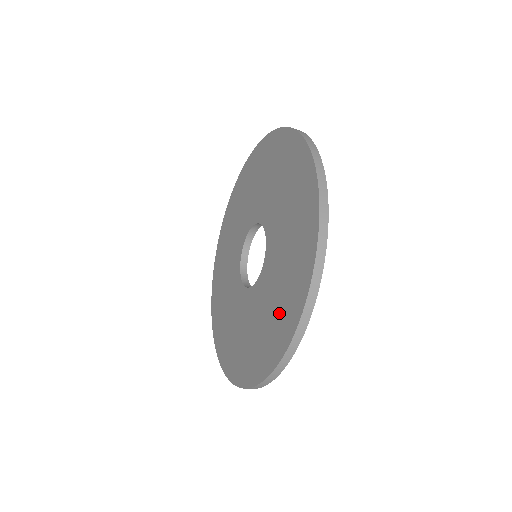
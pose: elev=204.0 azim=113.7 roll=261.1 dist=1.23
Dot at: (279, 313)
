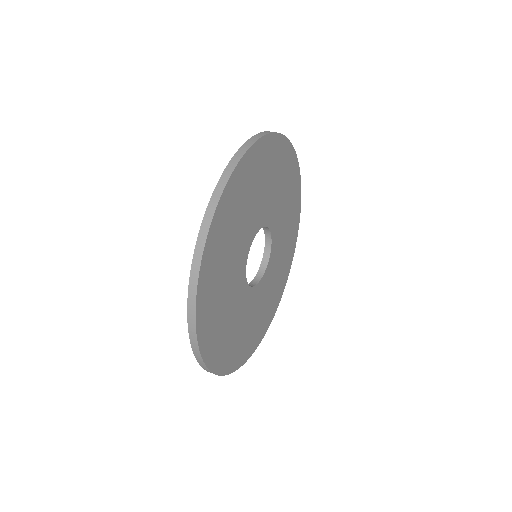
Dot at: occluded
